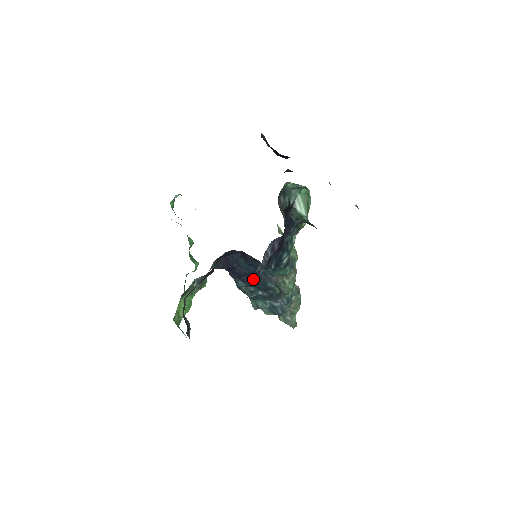
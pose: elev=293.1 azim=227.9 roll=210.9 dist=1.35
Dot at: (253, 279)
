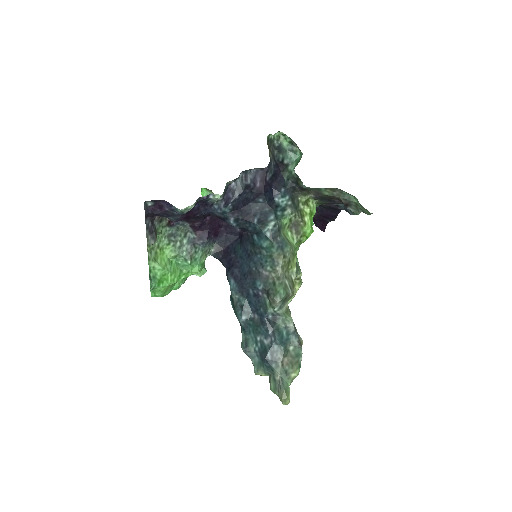
Dot at: (226, 194)
